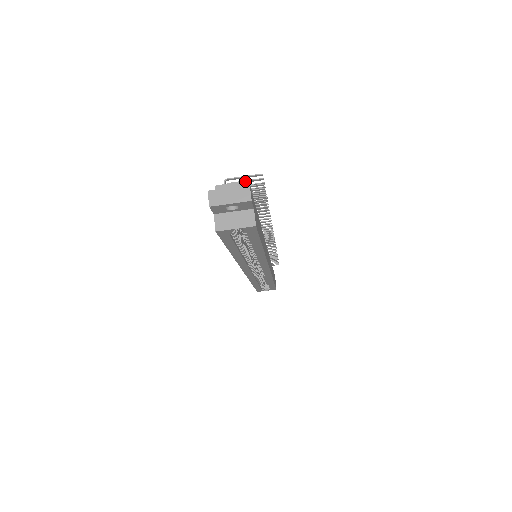
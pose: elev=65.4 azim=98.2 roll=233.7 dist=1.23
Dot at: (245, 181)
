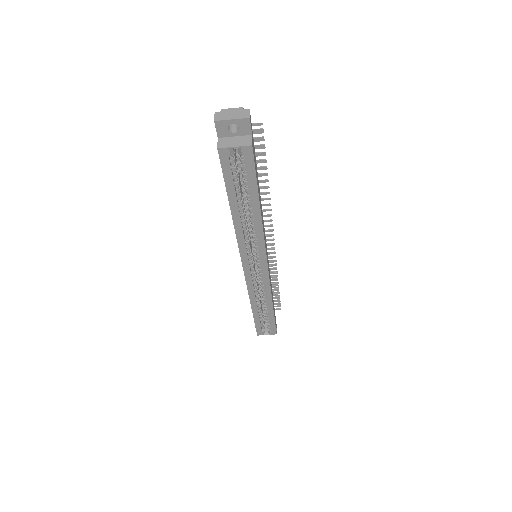
Dot at: occluded
